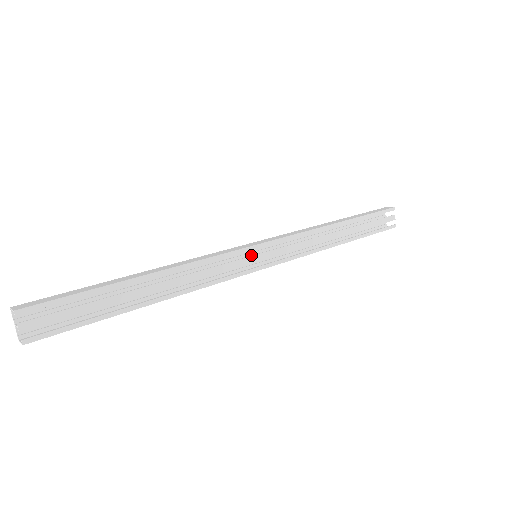
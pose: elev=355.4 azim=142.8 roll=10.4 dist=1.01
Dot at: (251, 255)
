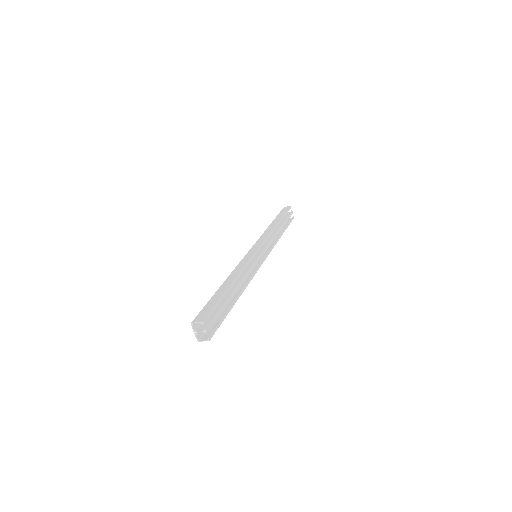
Dot at: occluded
